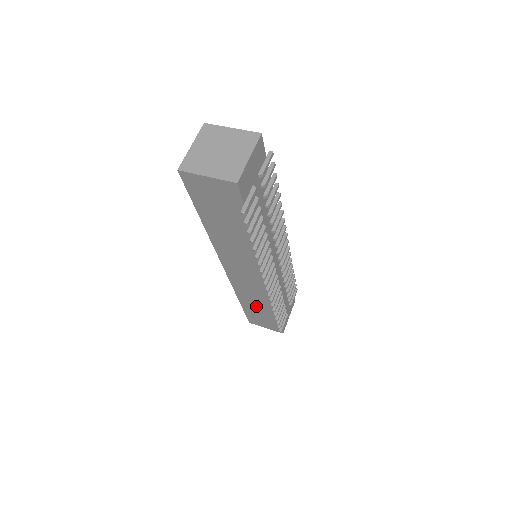
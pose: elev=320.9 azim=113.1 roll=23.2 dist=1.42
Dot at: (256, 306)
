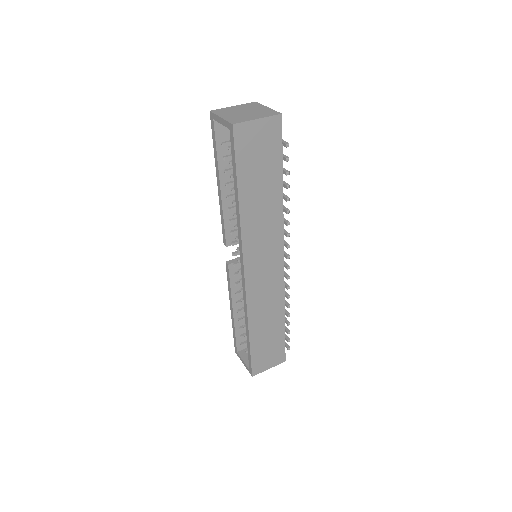
Dot at: (265, 326)
